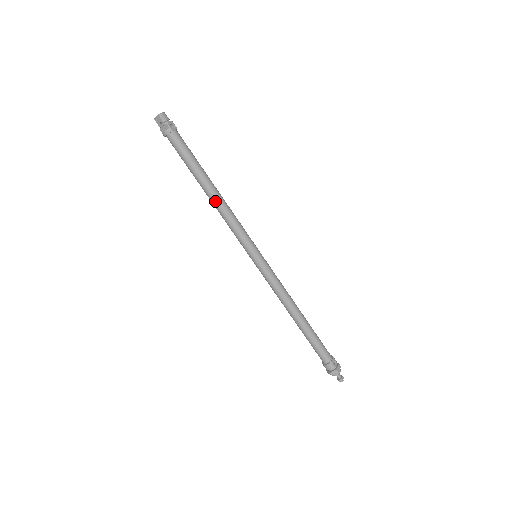
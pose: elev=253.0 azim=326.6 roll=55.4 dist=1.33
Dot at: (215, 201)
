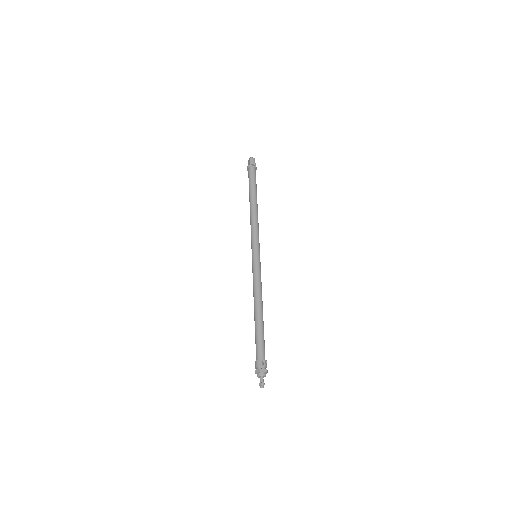
Dot at: (251, 211)
